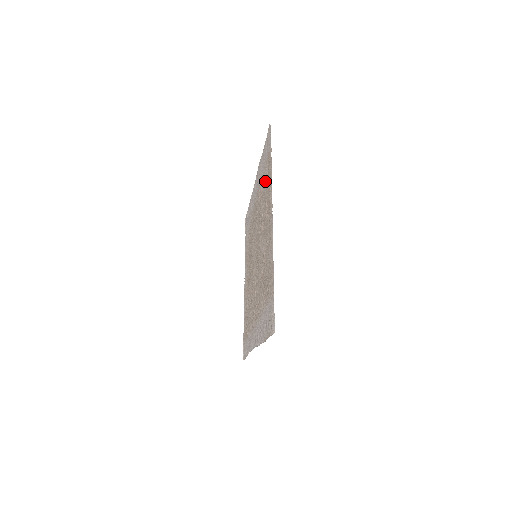
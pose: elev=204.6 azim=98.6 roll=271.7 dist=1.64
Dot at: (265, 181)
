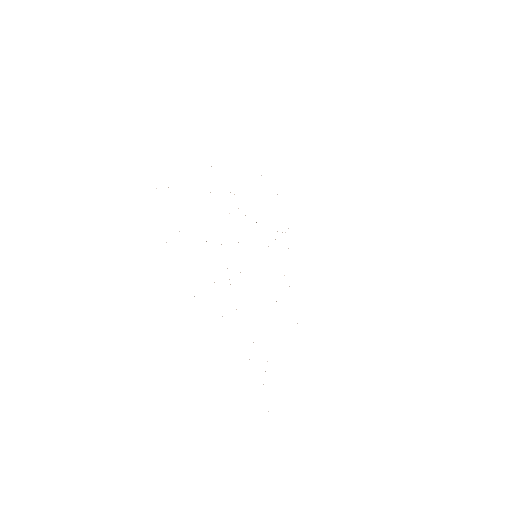
Dot at: occluded
